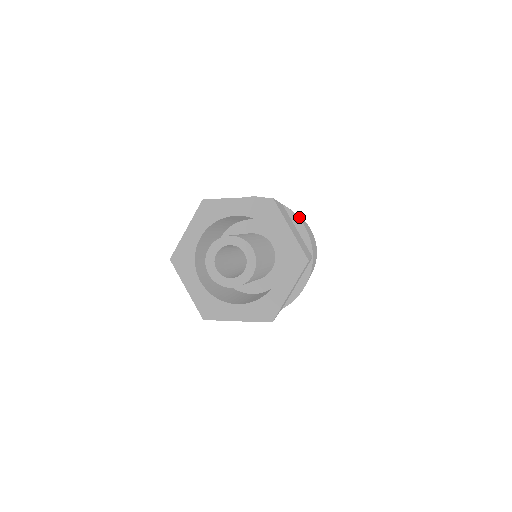
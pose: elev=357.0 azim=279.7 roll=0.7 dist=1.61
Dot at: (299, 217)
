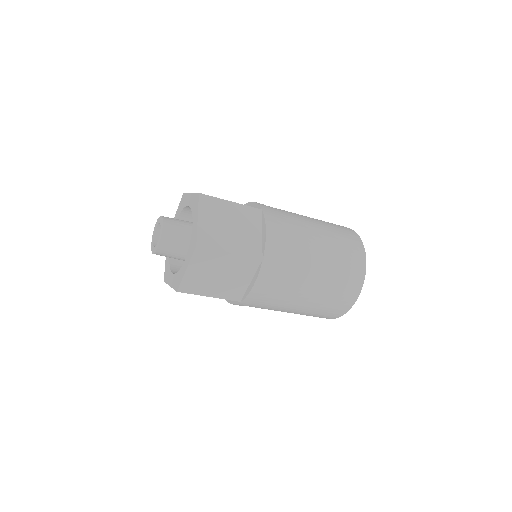
Dot at: (306, 230)
